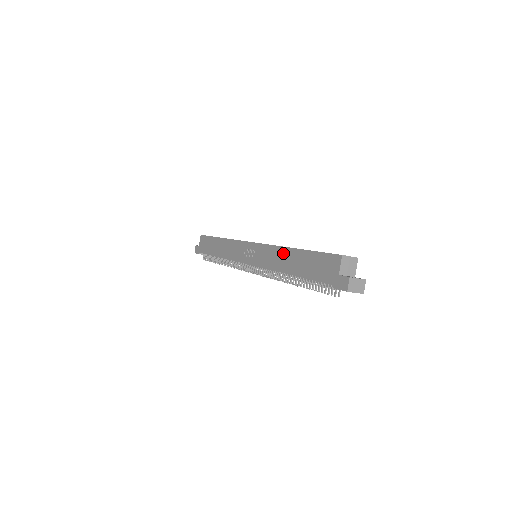
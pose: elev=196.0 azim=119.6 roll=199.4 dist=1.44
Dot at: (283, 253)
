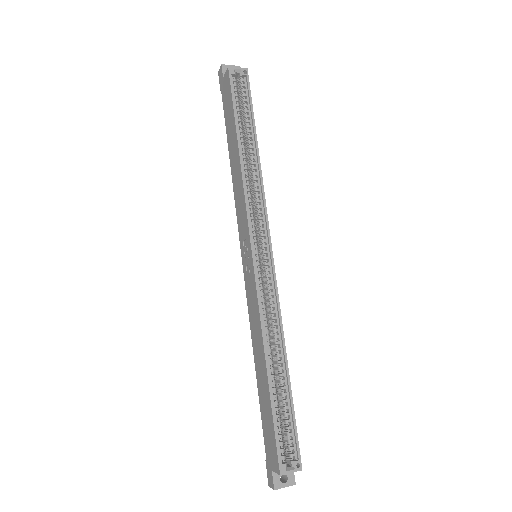
Dot at: (260, 347)
